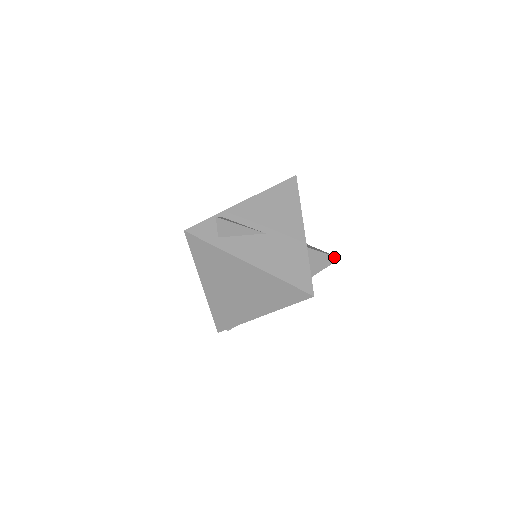
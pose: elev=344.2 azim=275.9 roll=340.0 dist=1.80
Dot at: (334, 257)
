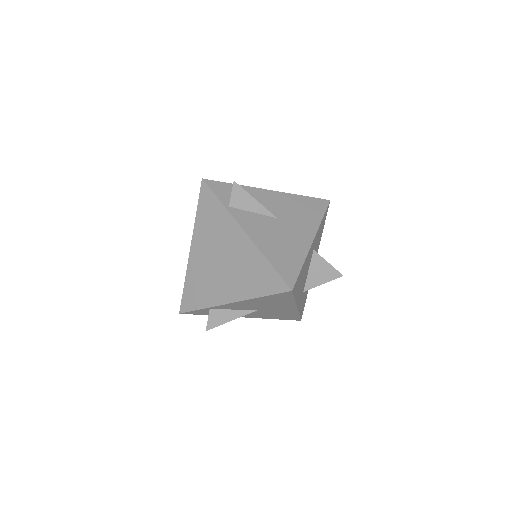
Dot at: (336, 278)
